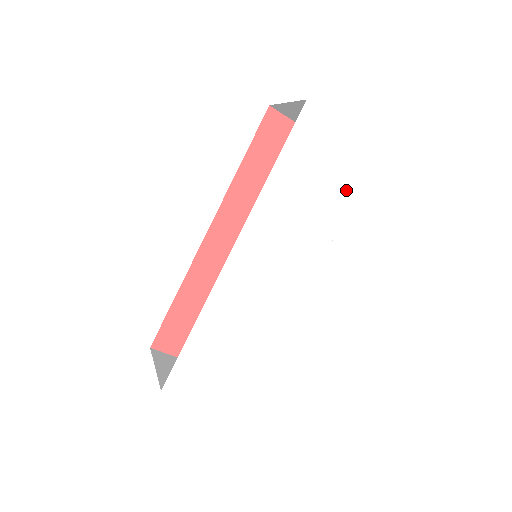
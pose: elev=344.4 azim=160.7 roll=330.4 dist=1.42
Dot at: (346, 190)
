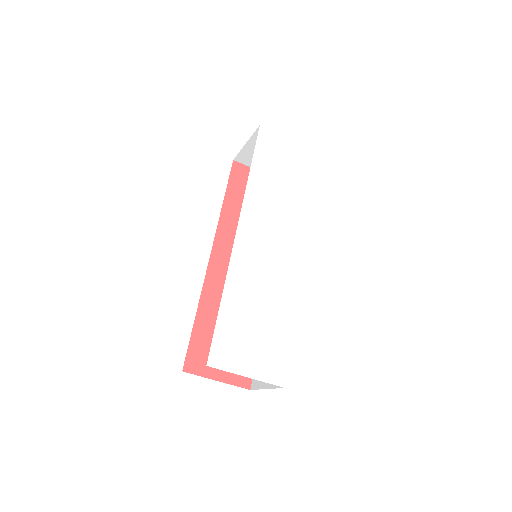
Dot at: (309, 182)
